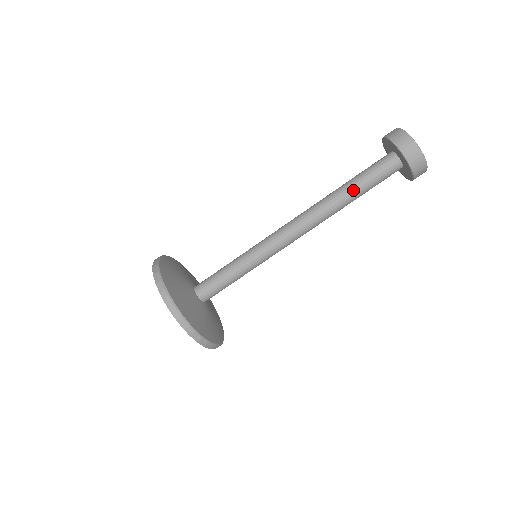
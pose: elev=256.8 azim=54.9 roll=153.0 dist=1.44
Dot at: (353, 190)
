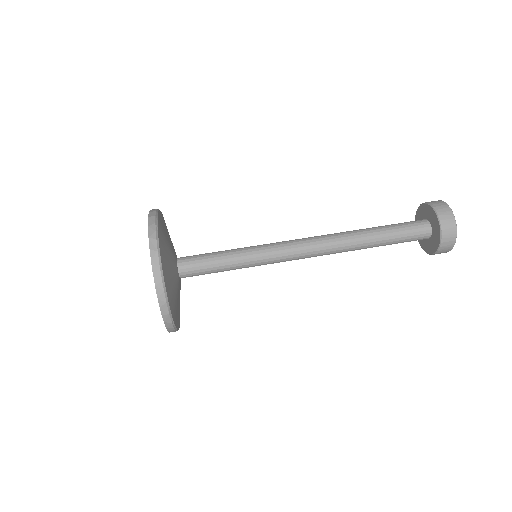
Dot at: (373, 227)
